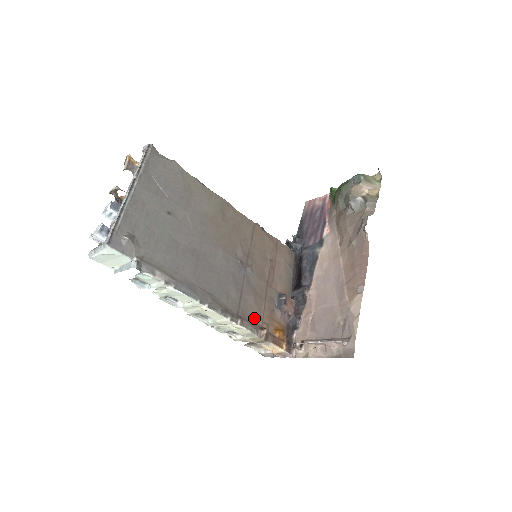
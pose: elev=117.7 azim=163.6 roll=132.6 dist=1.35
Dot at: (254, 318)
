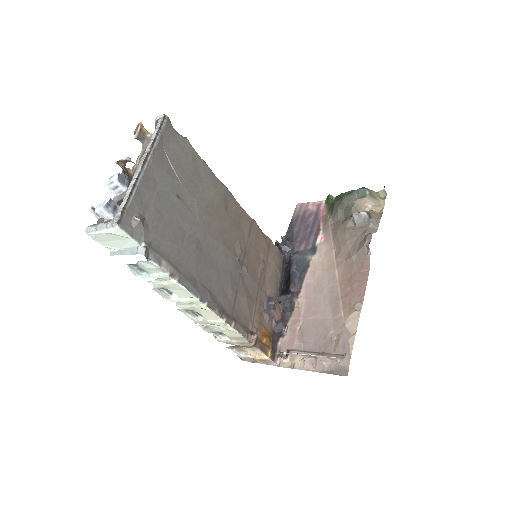
Dot at: (246, 321)
